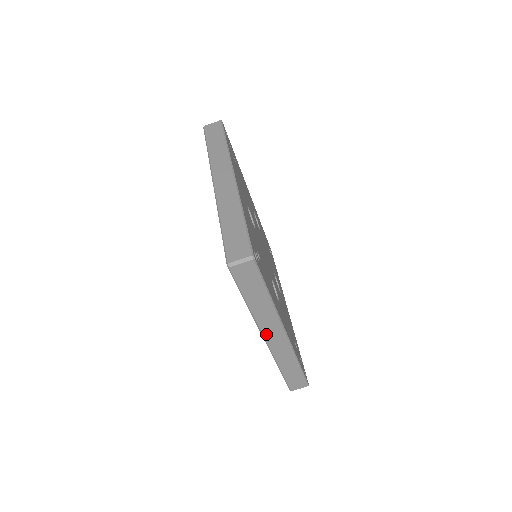
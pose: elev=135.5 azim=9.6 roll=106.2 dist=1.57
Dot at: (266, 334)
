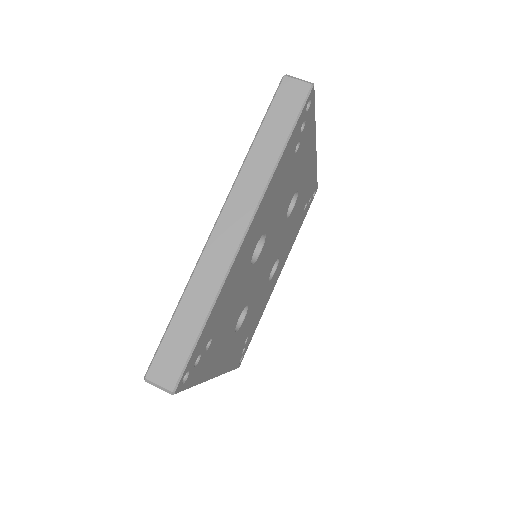
Dot at: occluded
